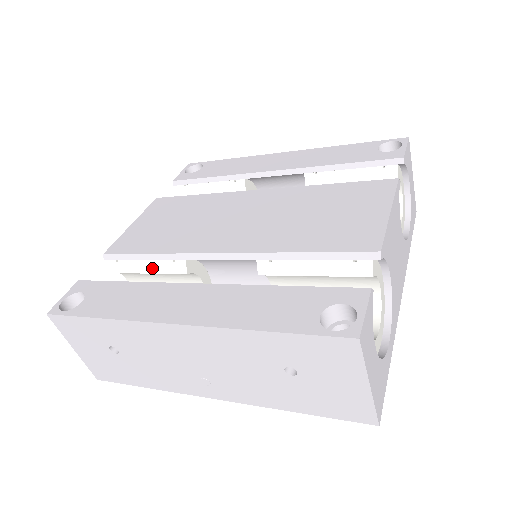
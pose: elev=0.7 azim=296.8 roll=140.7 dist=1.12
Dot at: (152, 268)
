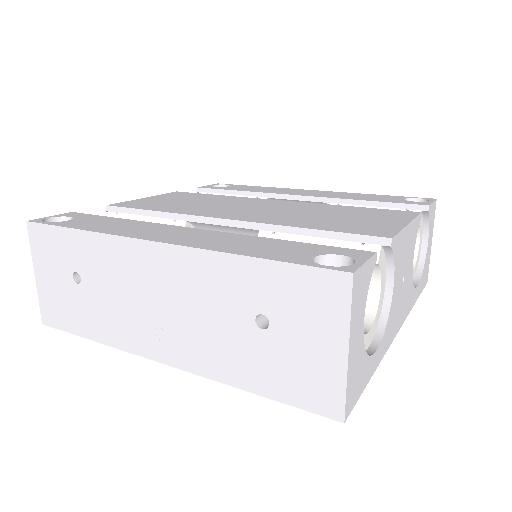
Dot at: occluded
